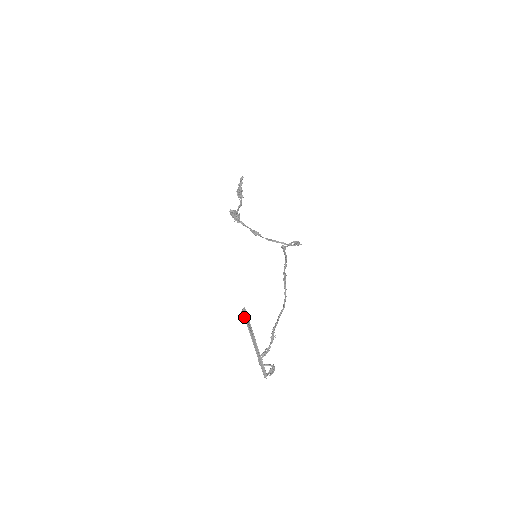
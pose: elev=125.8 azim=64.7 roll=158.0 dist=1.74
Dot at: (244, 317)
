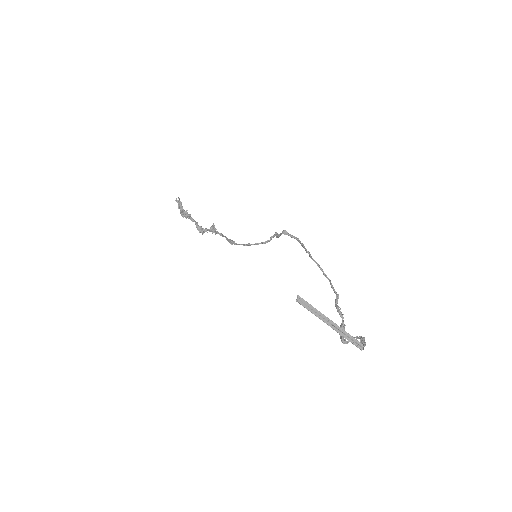
Dot at: occluded
